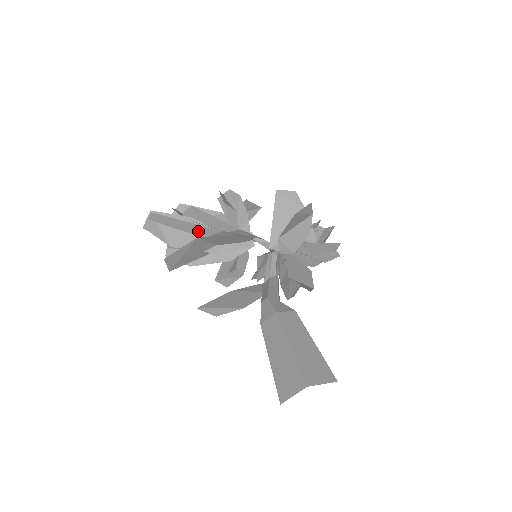
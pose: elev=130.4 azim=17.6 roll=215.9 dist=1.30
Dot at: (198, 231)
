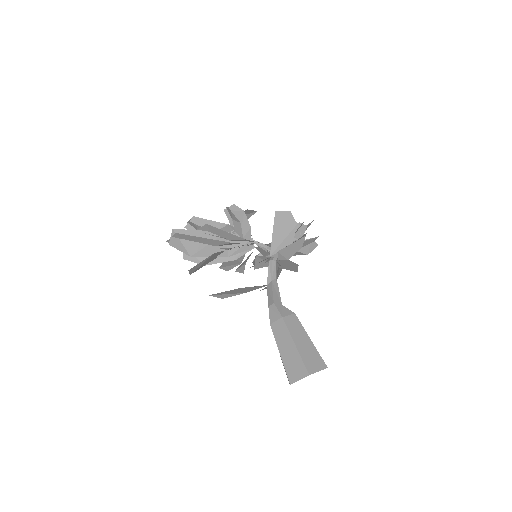
Dot at: (212, 243)
